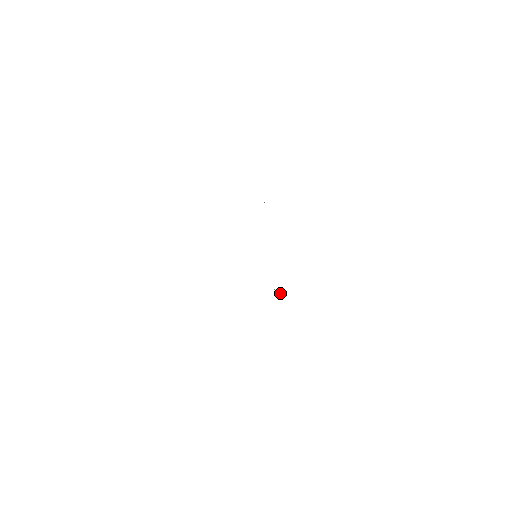
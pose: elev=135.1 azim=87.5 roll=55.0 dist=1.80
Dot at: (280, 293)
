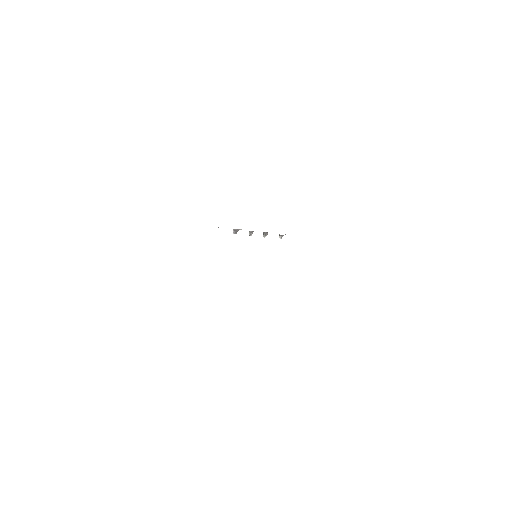
Dot at: occluded
